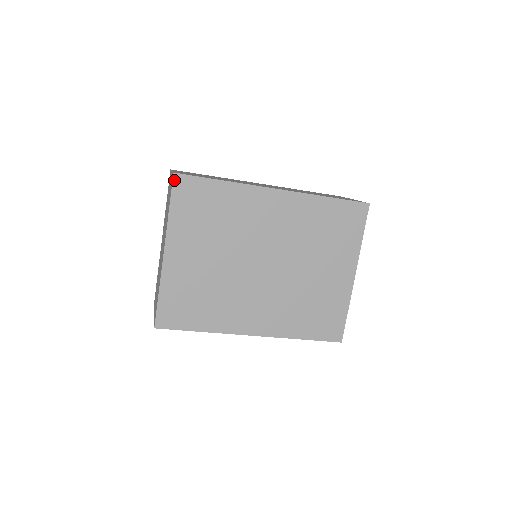
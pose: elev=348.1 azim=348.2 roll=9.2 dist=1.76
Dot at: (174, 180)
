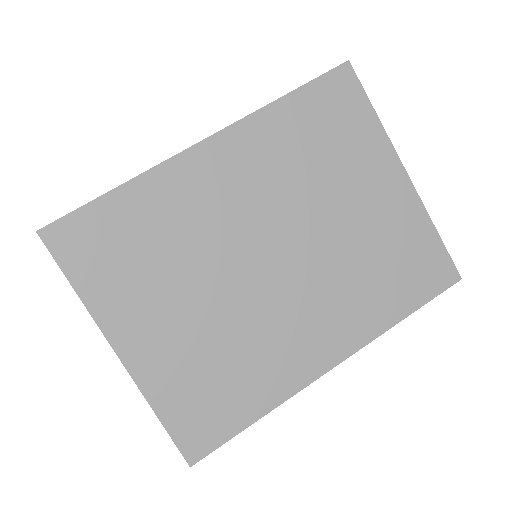
Dot at: (45, 241)
